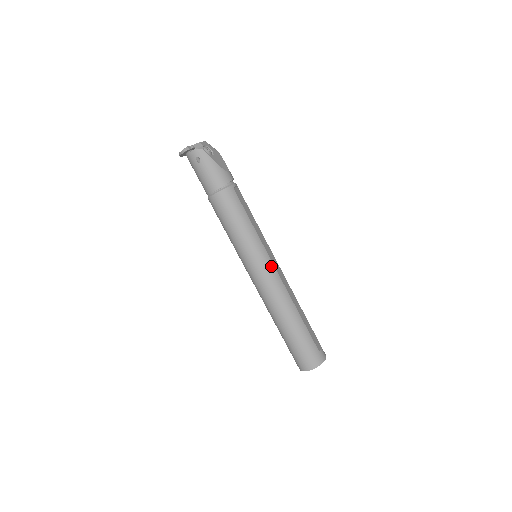
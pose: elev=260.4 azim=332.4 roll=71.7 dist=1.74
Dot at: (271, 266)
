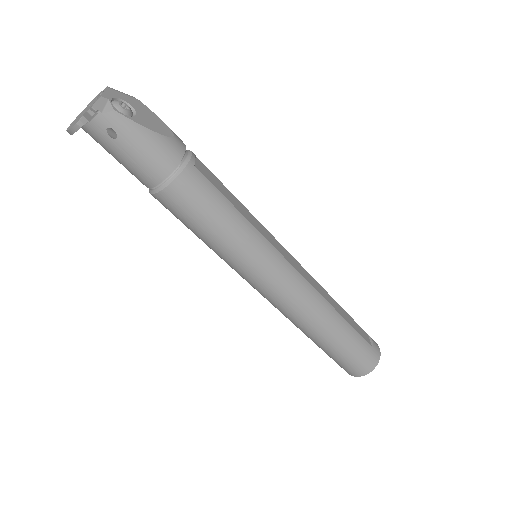
Dot at: (288, 267)
